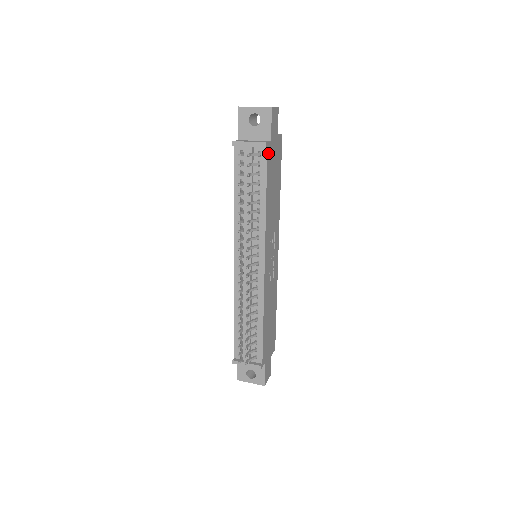
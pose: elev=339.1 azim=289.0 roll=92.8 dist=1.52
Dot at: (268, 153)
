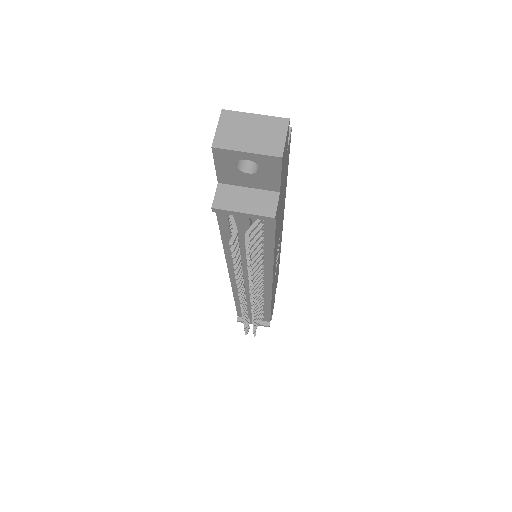
Dot at: occluded
